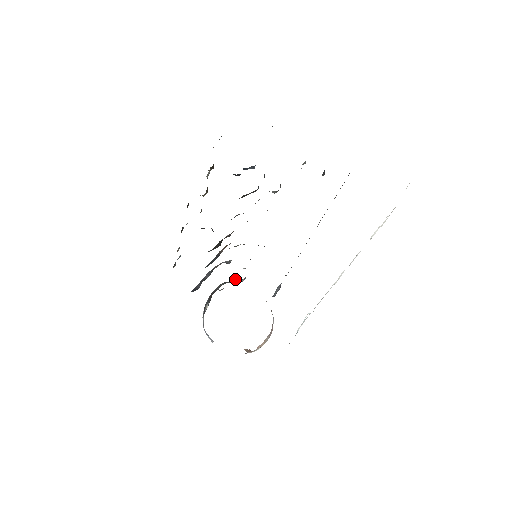
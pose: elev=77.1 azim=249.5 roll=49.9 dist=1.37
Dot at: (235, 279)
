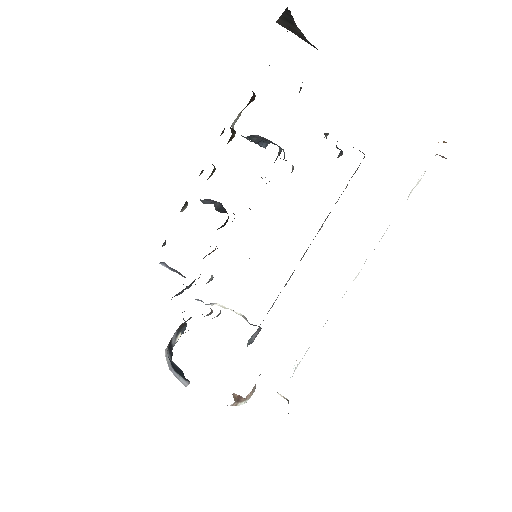
Dot at: (207, 314)
